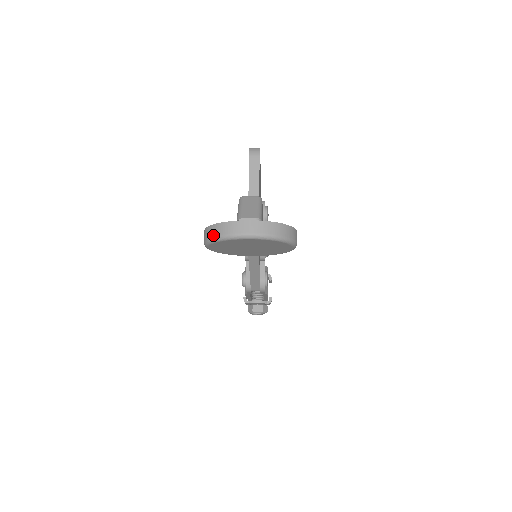
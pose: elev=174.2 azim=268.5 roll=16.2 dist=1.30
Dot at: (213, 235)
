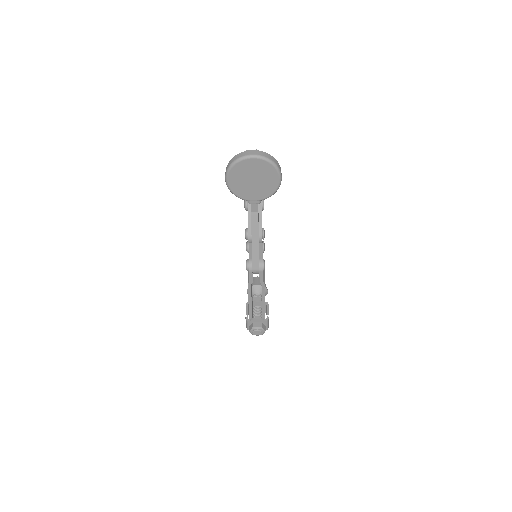
Dot at: (232, 162)
